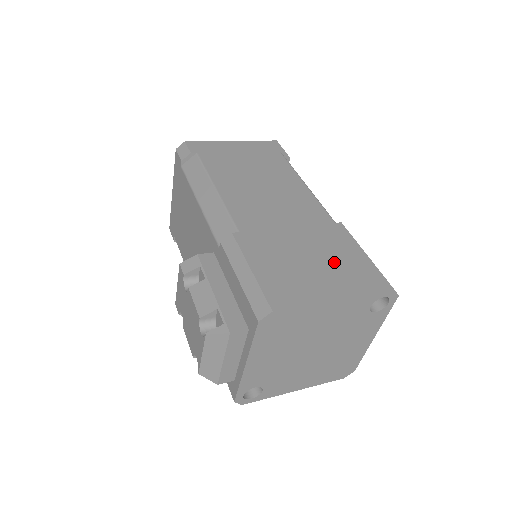
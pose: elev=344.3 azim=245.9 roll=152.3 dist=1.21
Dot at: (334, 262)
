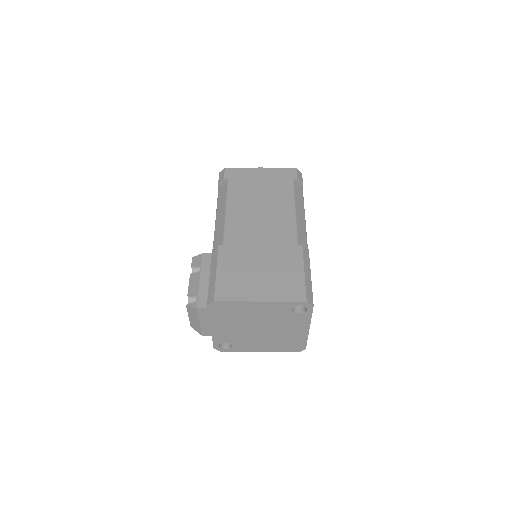
Dot at: (276, 275)
